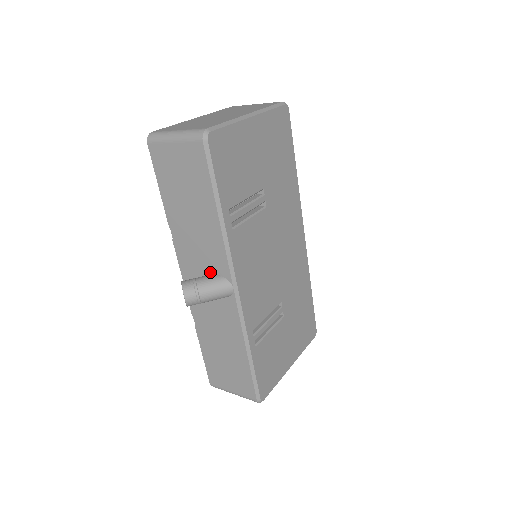
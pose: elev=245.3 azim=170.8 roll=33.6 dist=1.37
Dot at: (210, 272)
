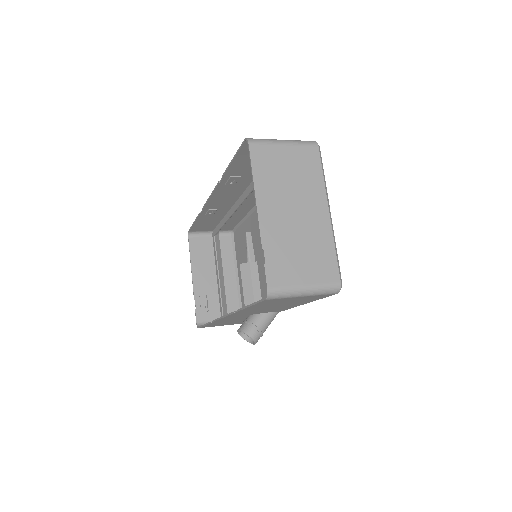
Dot at: (262, 313)
